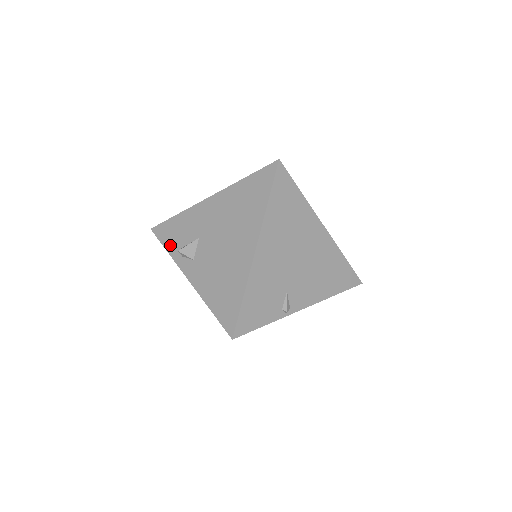
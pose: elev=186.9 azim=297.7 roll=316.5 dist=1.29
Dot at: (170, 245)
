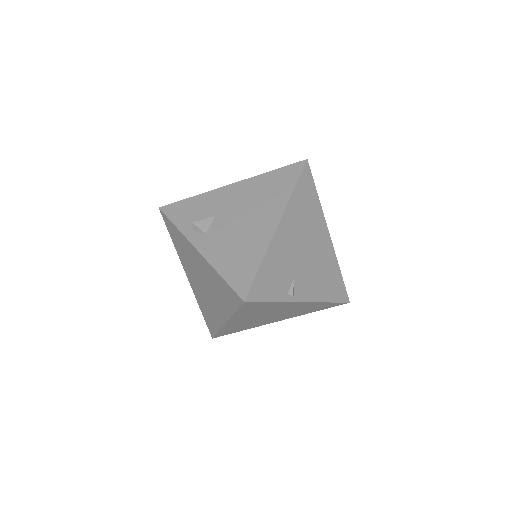
Dot at: (180, 221)
